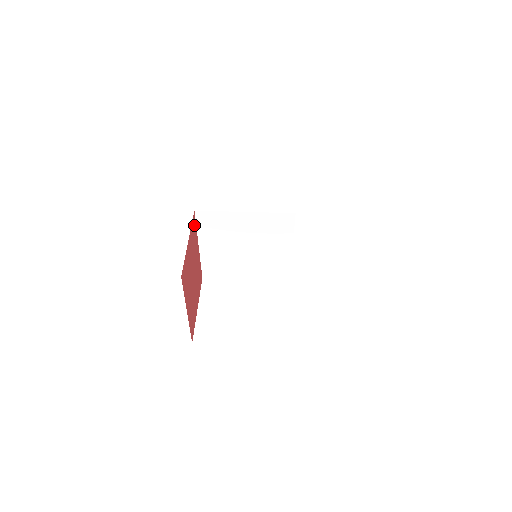
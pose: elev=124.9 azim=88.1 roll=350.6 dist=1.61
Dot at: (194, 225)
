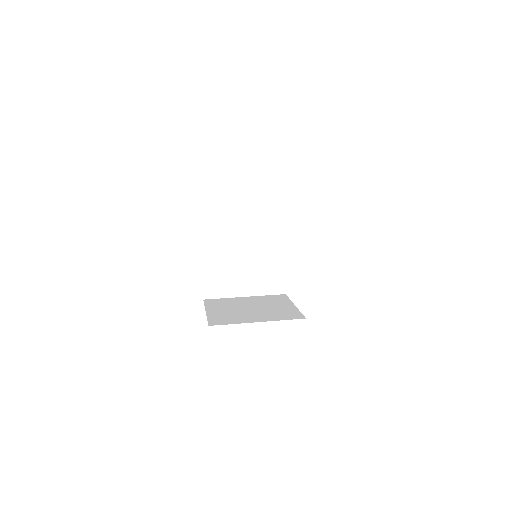
Dot at: occluded
